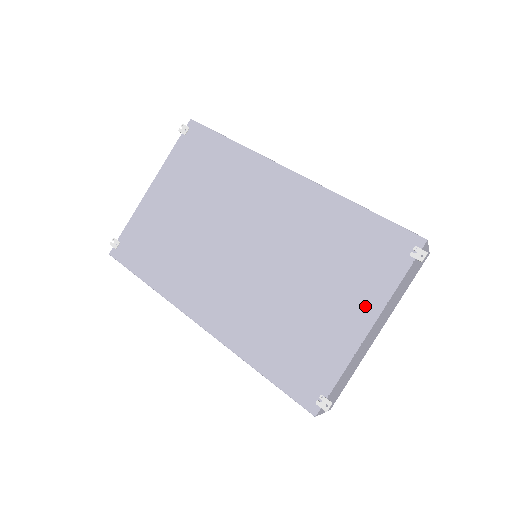
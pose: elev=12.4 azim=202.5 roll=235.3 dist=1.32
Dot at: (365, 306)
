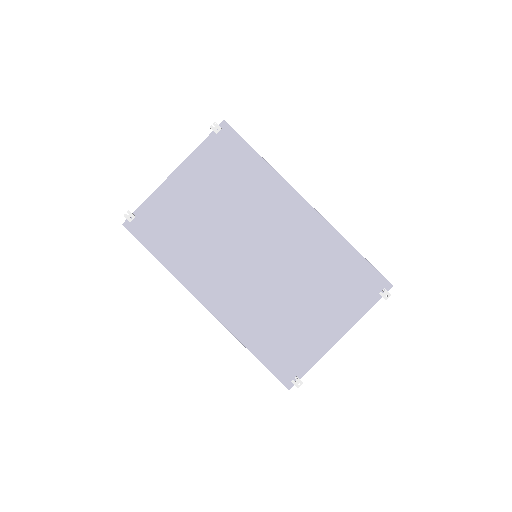
Dot at: (341, 322)
